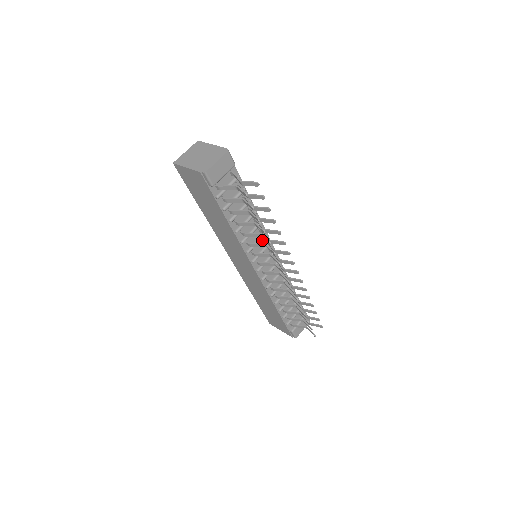
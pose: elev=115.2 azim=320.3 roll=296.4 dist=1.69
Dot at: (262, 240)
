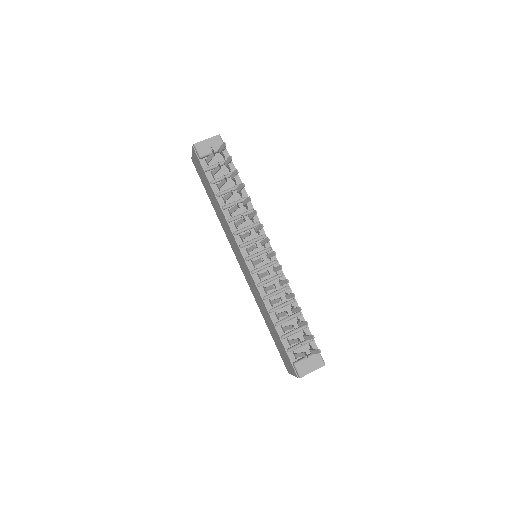
Dot at: occluded
